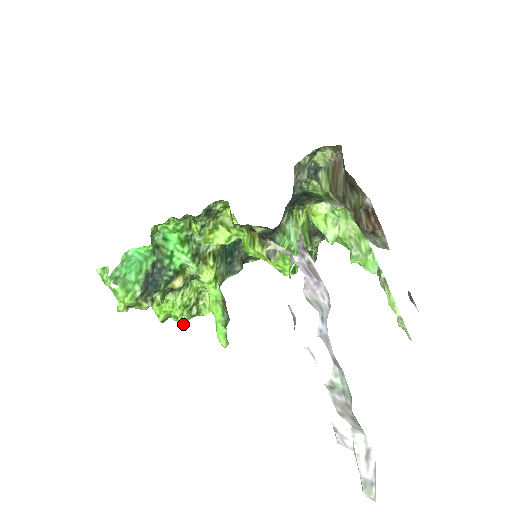
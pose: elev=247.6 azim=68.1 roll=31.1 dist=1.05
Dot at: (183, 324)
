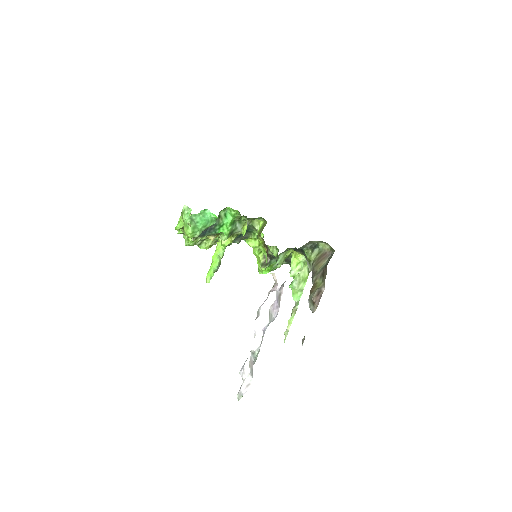
Dot at: (188, 245)
